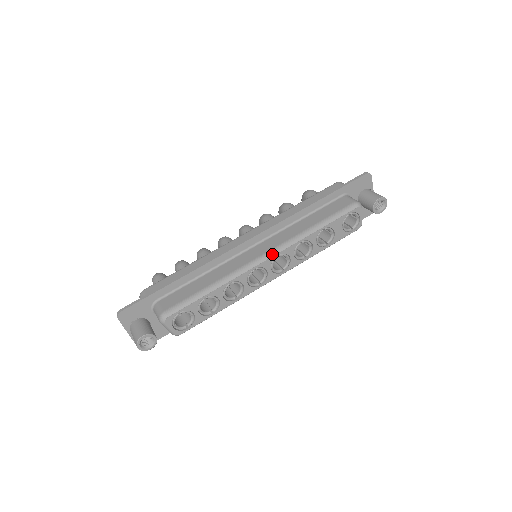
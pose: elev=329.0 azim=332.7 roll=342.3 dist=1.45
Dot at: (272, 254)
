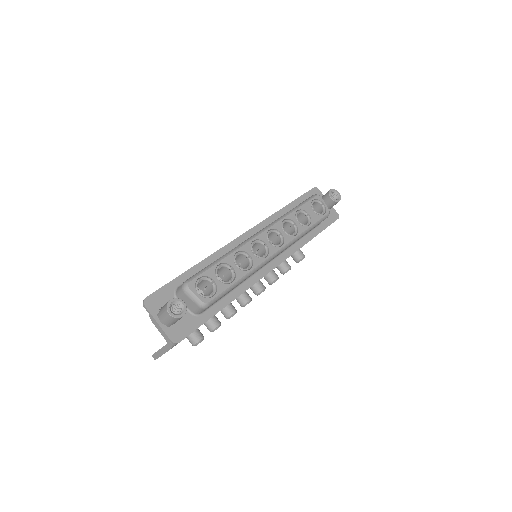
Dot at: (264, 230)
